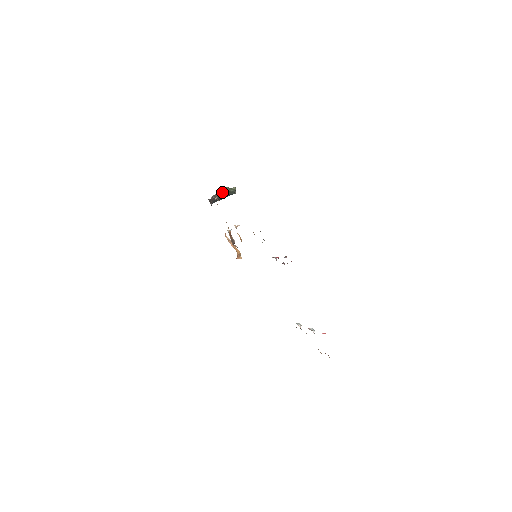
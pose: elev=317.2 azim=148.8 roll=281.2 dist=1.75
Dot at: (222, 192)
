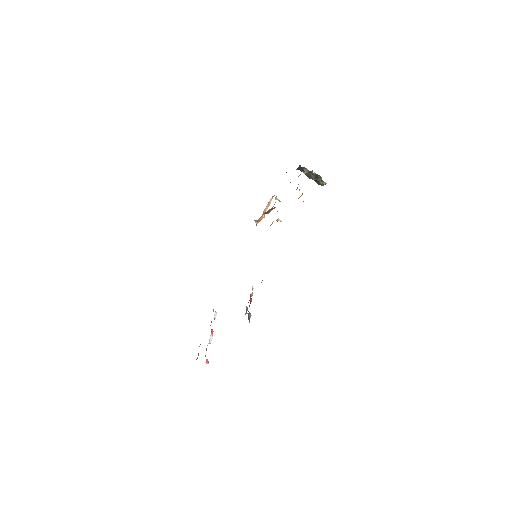
Dot at: occluded
